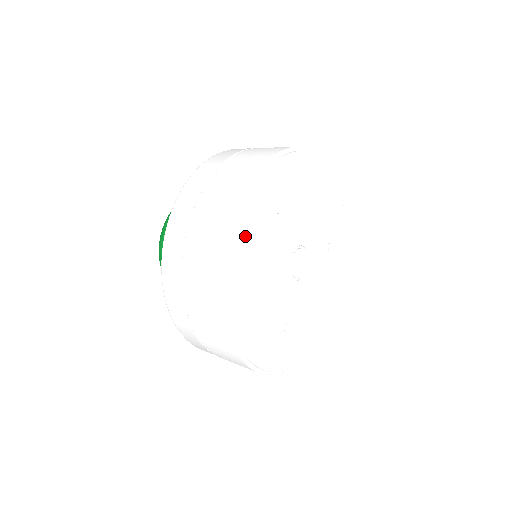
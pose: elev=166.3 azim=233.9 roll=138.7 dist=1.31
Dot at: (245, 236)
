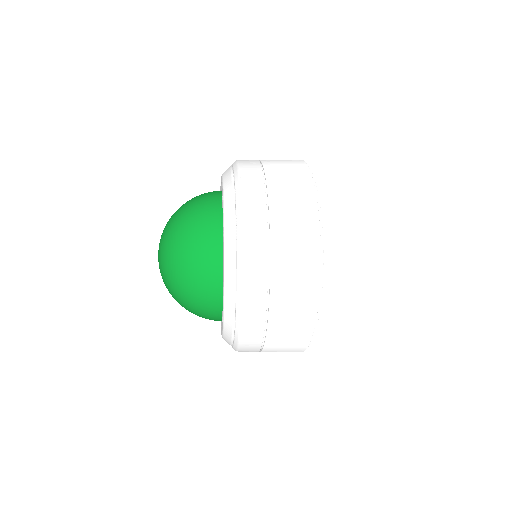
Dot at: occluded
